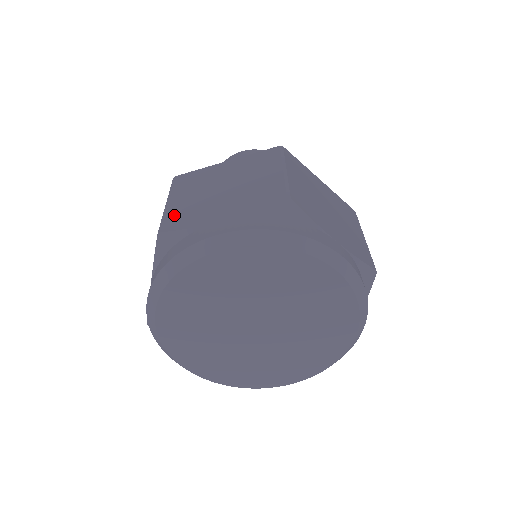
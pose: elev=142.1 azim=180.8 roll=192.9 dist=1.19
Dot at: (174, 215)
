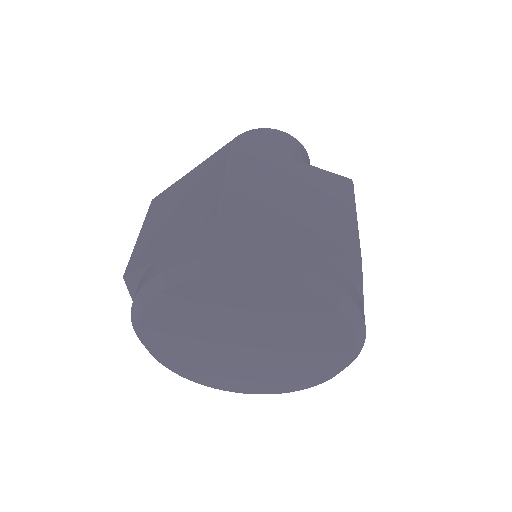
Dot at: (238, 201)
